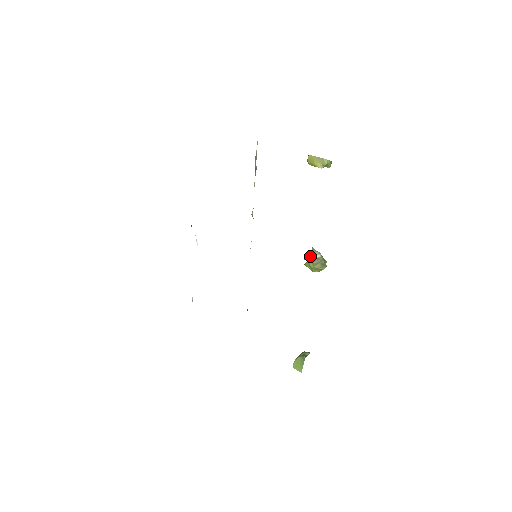
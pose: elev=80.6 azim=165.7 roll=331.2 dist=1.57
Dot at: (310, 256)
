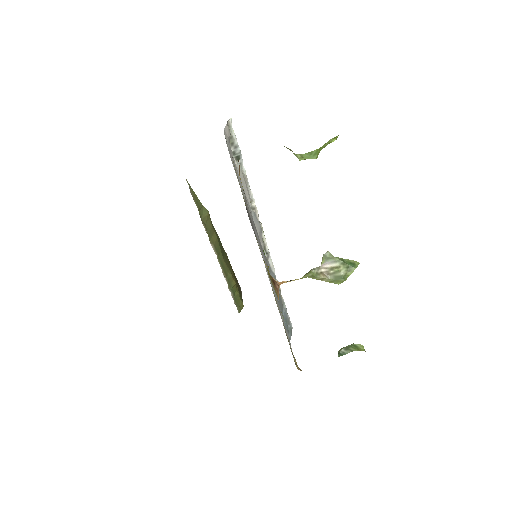
Dot at: (309, 271)
